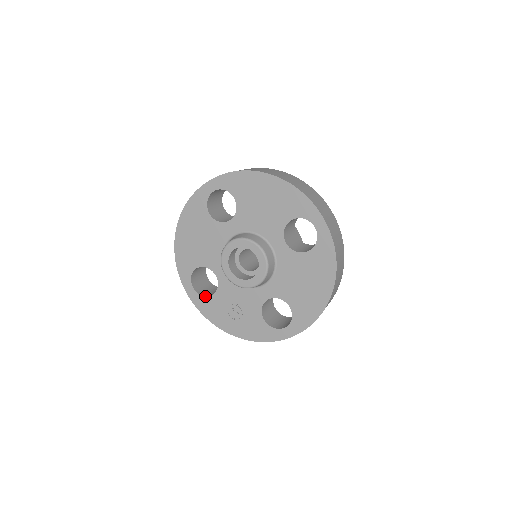
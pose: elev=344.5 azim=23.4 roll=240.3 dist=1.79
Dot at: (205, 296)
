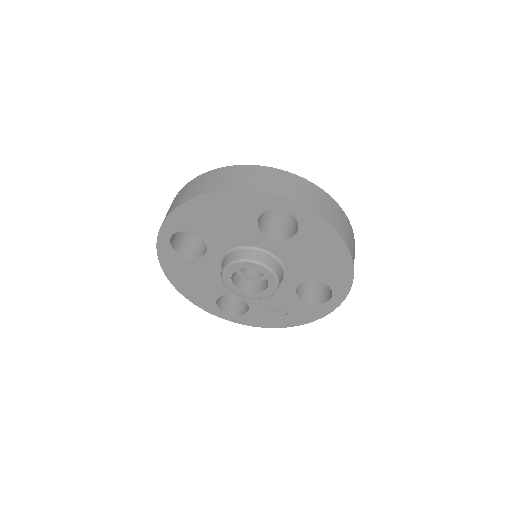
Dot at: (243, 314)
